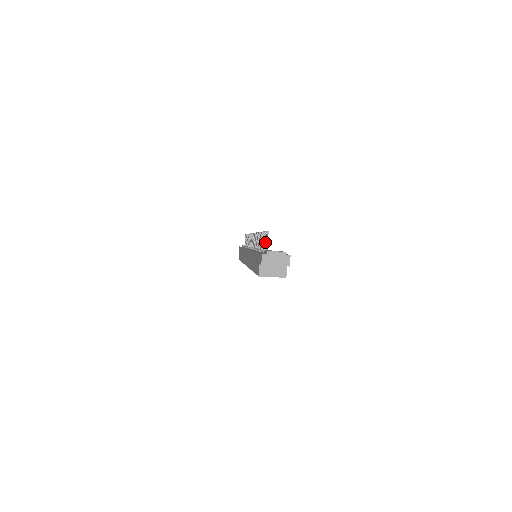
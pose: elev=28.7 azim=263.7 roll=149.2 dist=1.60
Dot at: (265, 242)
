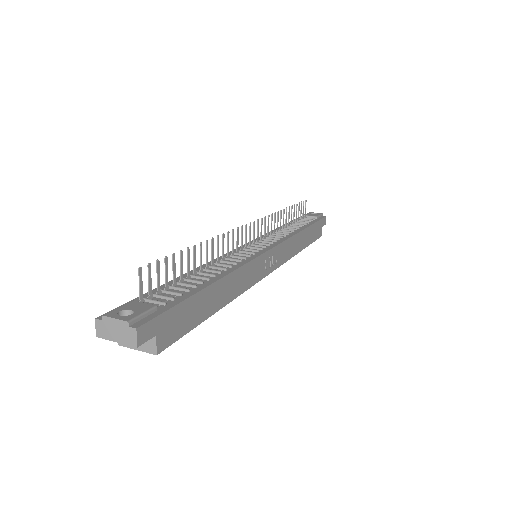
Dot at: occluded
